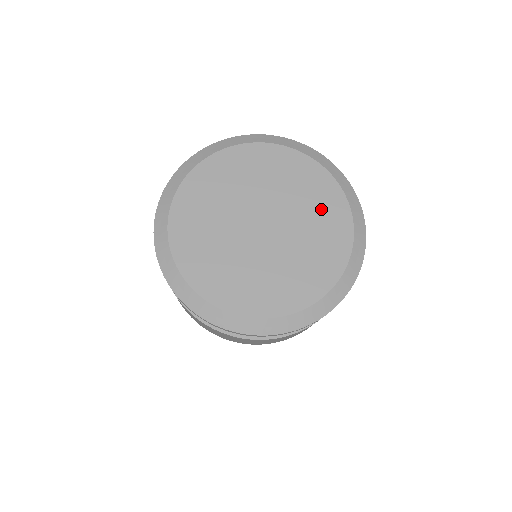
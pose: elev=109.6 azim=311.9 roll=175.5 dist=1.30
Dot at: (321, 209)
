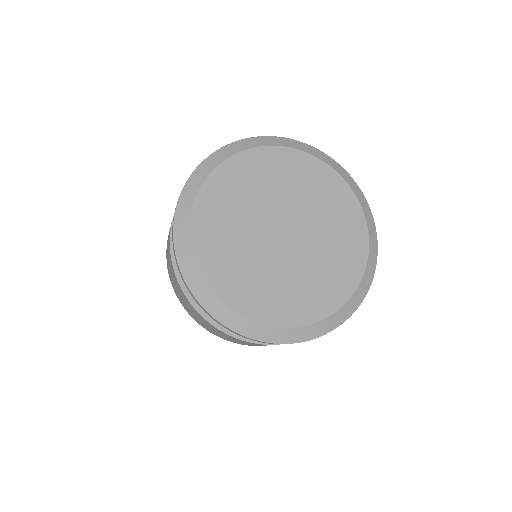
Dot at: (297, 176)
